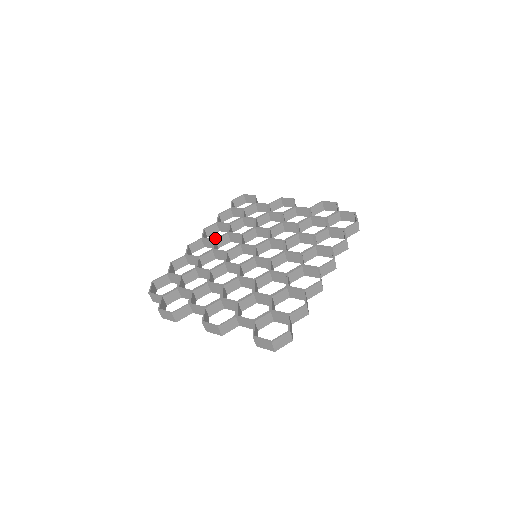
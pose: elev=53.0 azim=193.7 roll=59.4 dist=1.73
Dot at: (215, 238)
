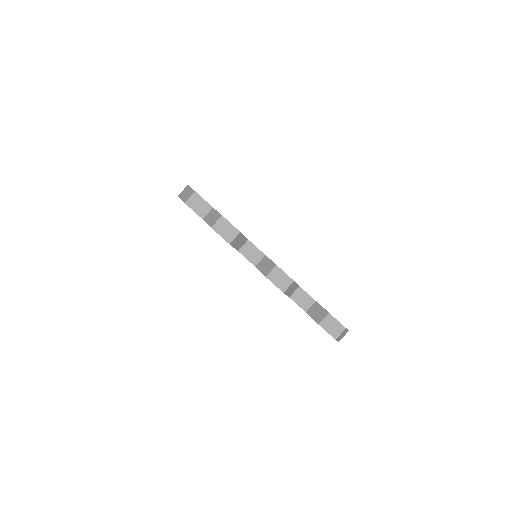
Dot at: occluded
